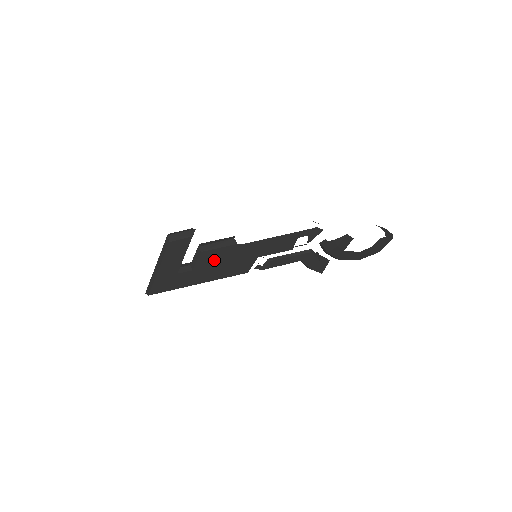
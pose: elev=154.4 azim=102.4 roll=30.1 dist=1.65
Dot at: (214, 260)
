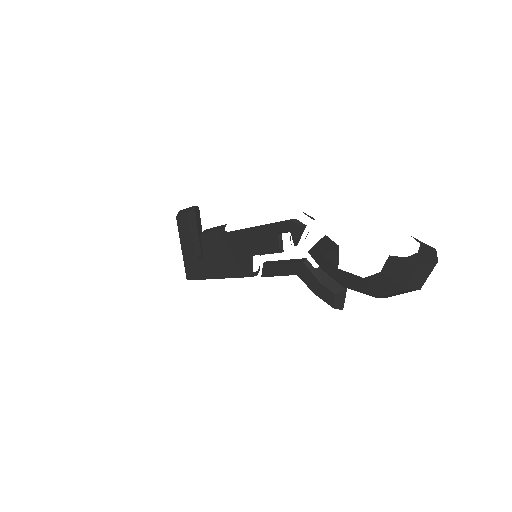
Dot at: (215, 249)
